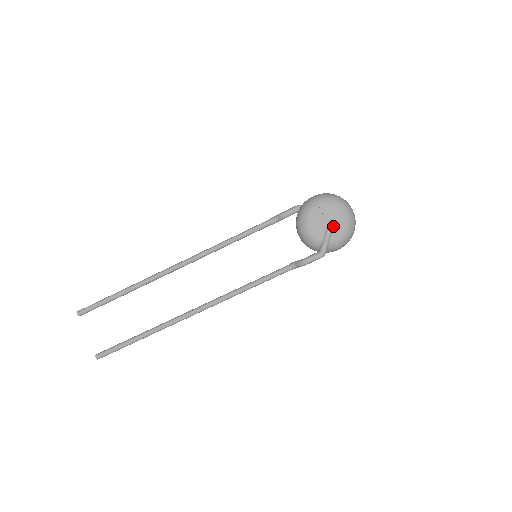
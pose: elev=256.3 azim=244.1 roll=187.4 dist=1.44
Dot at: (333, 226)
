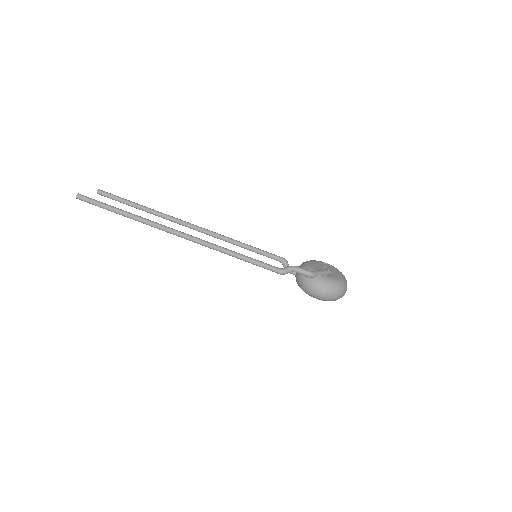
Dot at: (330, 272)
